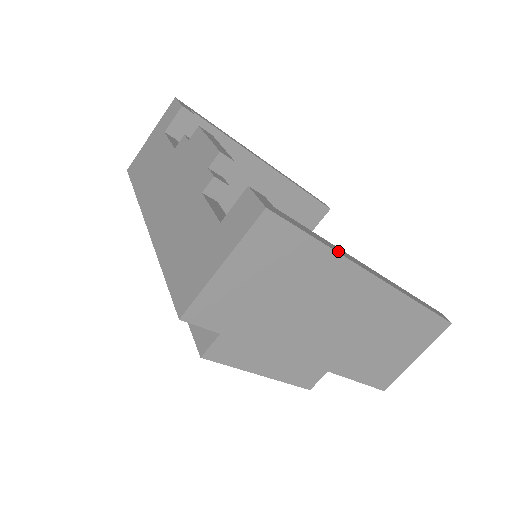
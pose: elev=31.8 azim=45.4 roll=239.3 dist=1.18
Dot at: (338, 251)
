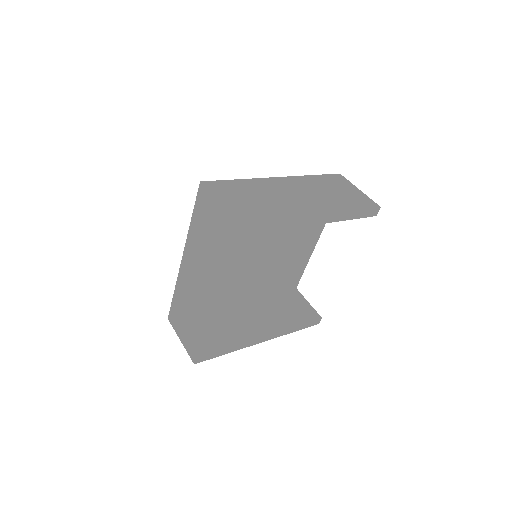
Dot at: (238, 349)
